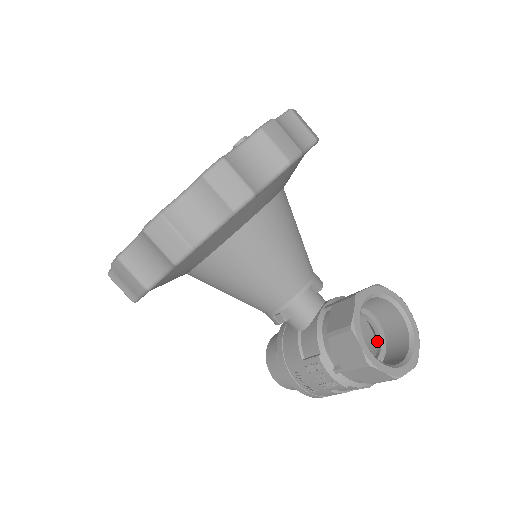
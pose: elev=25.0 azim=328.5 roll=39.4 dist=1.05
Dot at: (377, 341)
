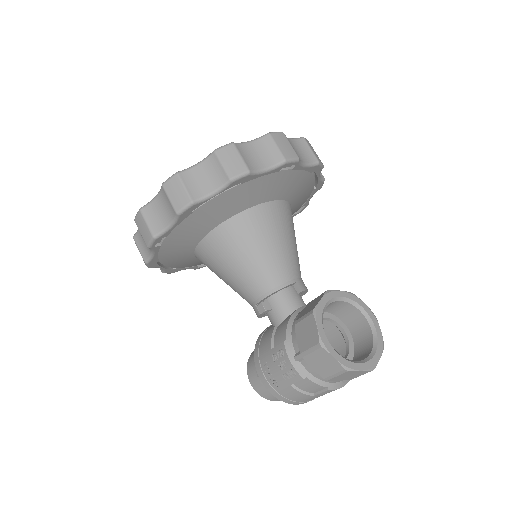
Dot at: (346, 352)
